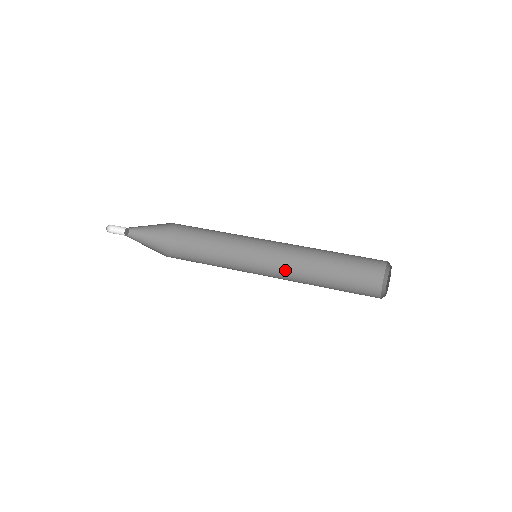
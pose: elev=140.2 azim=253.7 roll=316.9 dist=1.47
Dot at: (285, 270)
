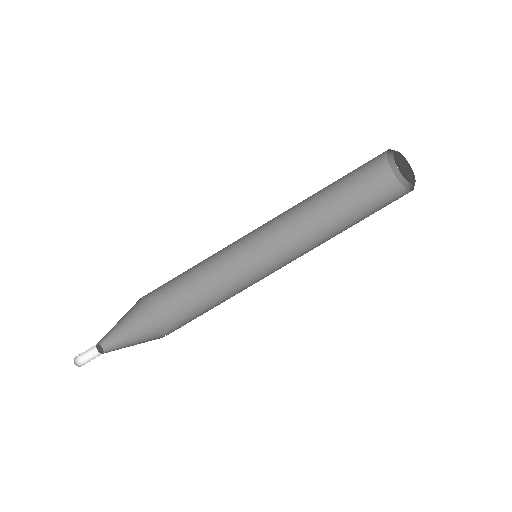
Dot at: (287, 235)
